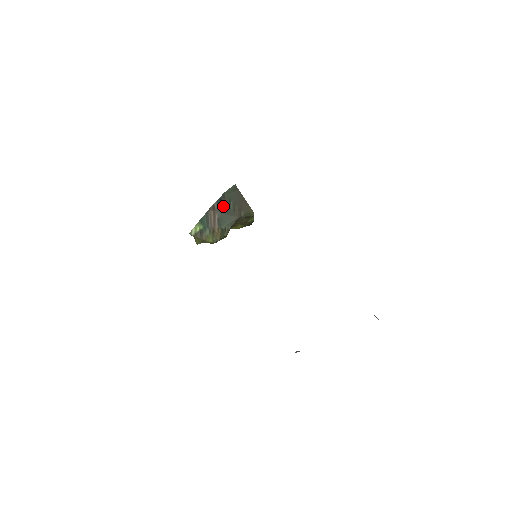
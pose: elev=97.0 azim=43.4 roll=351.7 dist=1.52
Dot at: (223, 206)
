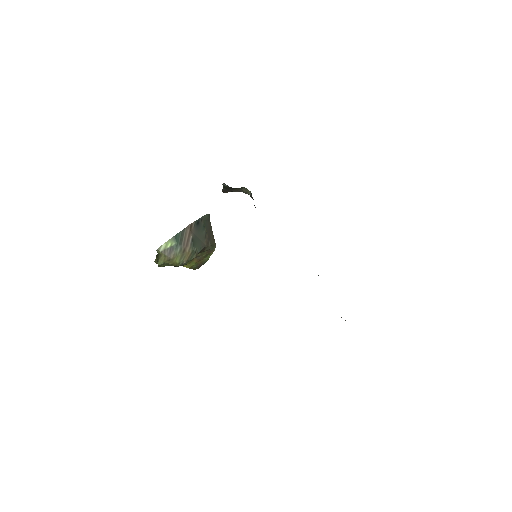
Dot at: (198, 229)
